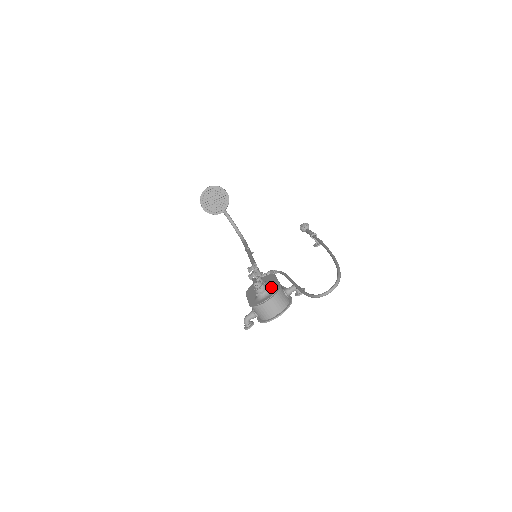
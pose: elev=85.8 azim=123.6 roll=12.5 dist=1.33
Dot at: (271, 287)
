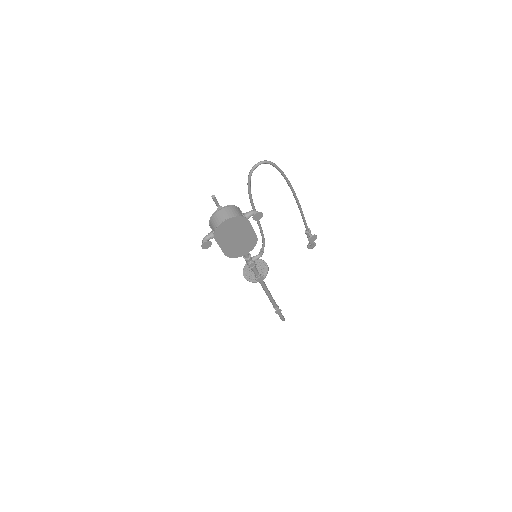
Dot at: occluded
